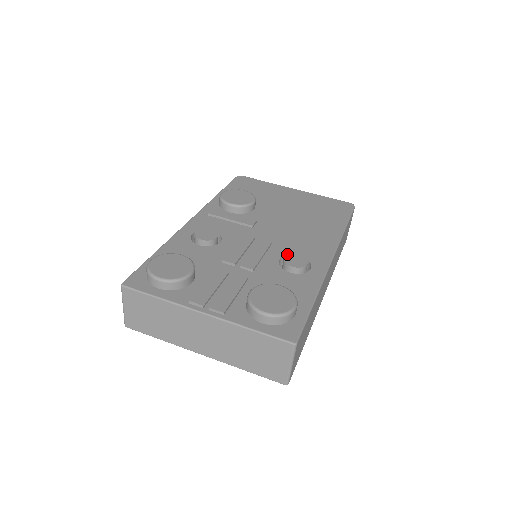
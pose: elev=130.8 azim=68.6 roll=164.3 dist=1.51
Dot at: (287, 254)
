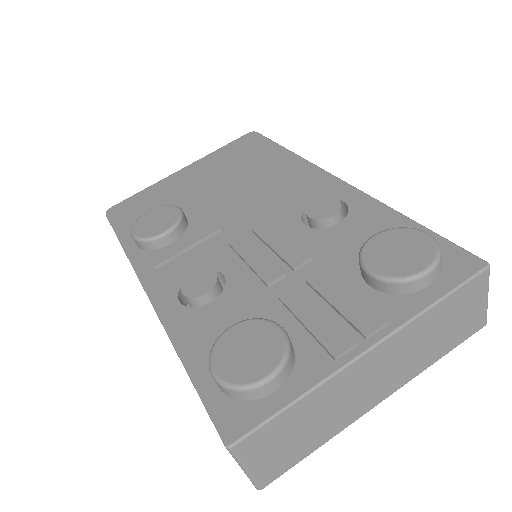
Dot at: occluded
